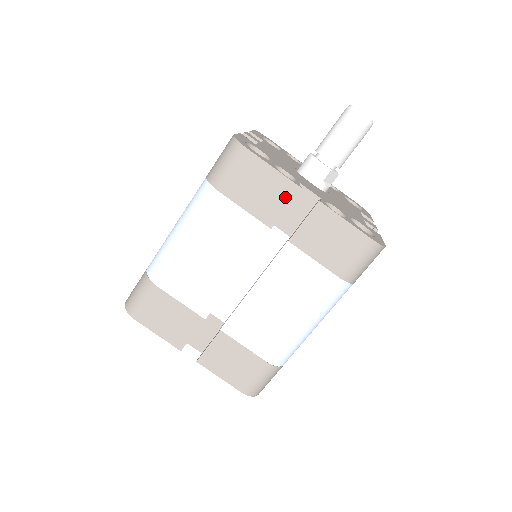
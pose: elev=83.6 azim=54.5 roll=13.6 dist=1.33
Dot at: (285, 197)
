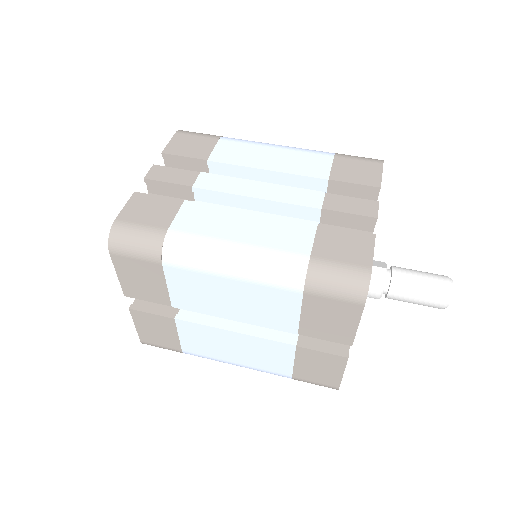
Dot at: (335, 338)
